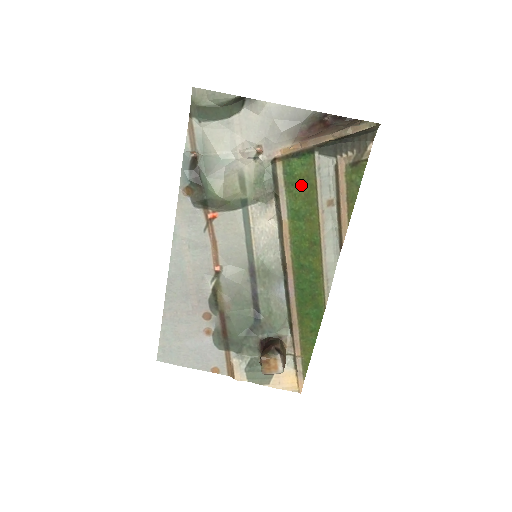
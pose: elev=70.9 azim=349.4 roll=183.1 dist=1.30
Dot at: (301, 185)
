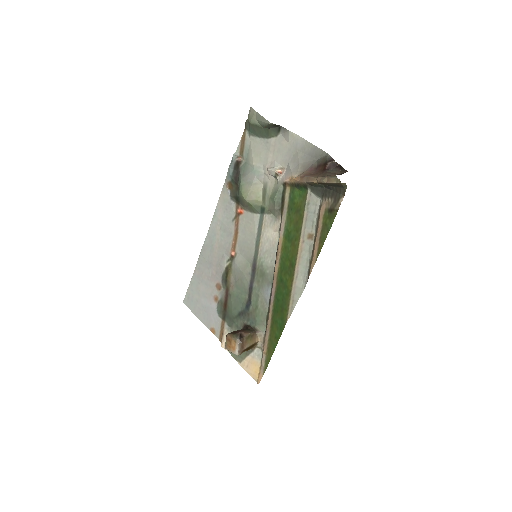
Dot at: (295, 212)
